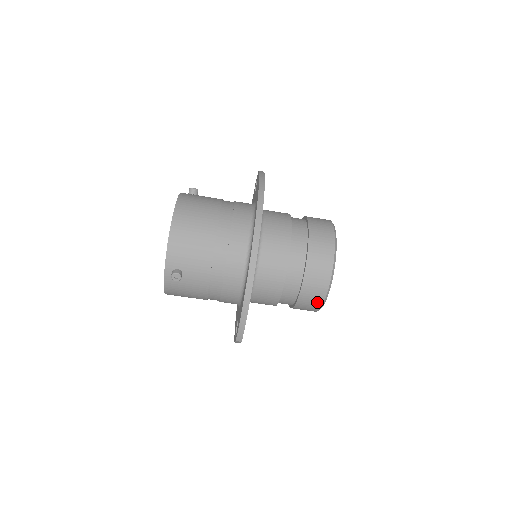
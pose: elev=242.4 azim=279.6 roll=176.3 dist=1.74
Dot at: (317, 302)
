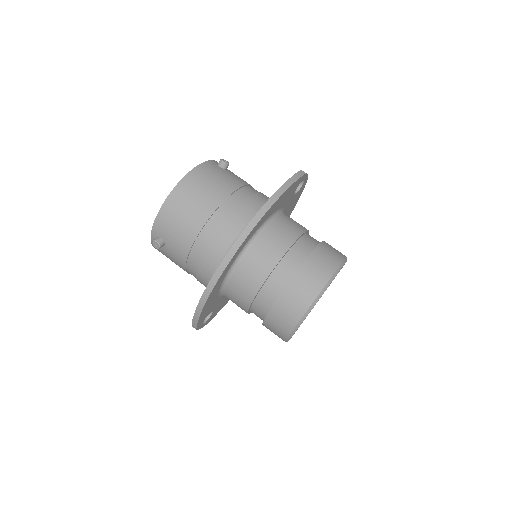
Dot at: (281, 335)
